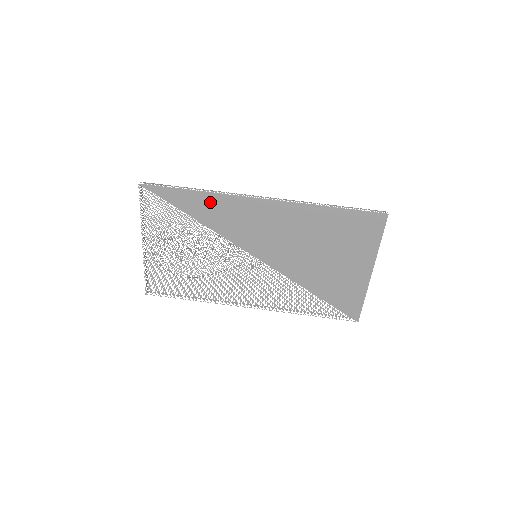
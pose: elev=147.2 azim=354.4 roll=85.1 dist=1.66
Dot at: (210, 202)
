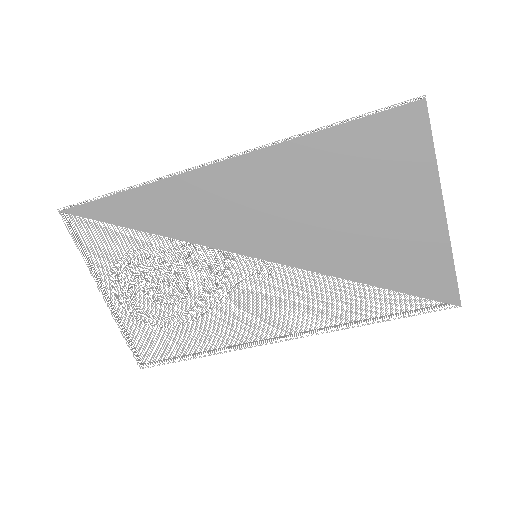
Dot at: (156, 198)
